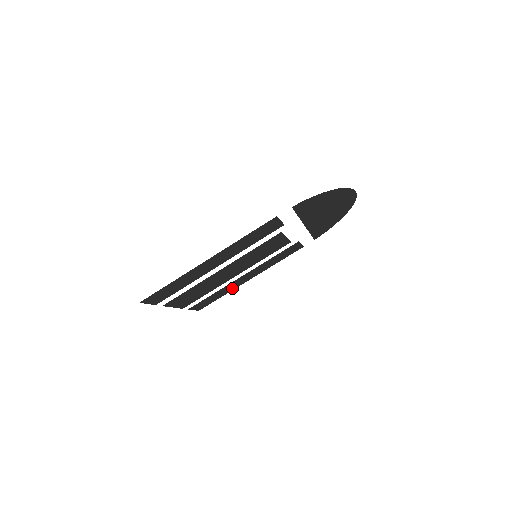
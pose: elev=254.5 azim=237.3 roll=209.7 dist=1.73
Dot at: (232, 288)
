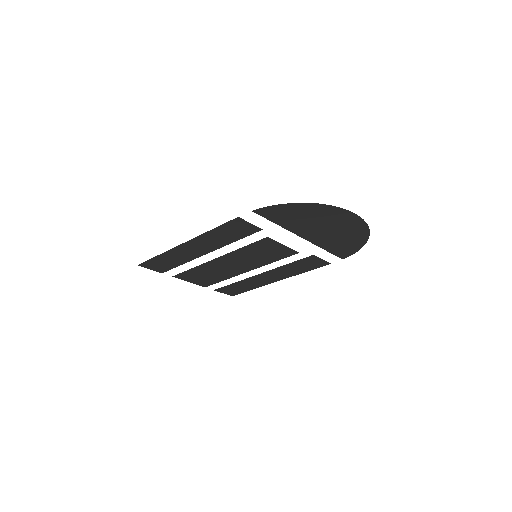
Dot at: (259, 284)
